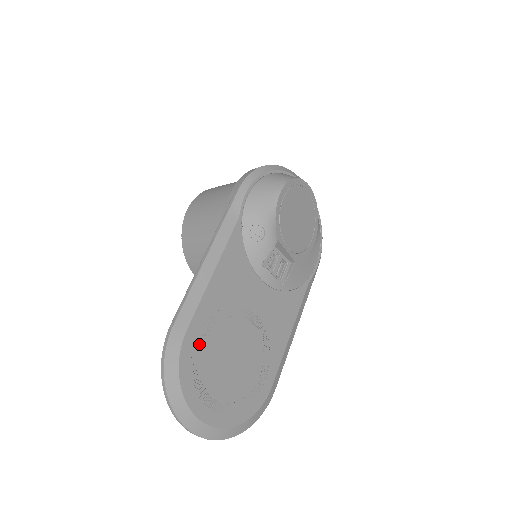
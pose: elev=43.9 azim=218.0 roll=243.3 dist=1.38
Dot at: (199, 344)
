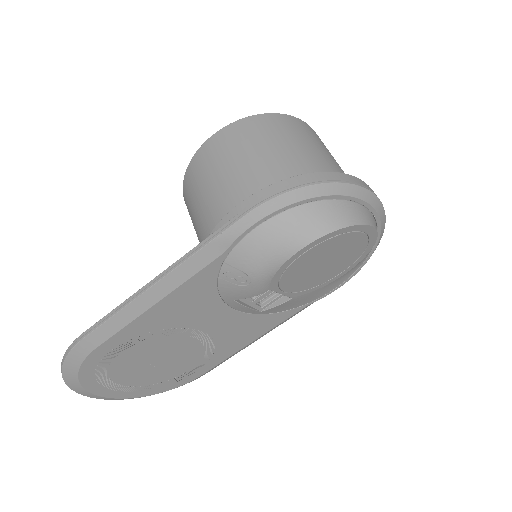
Dot at: (112, 355)
